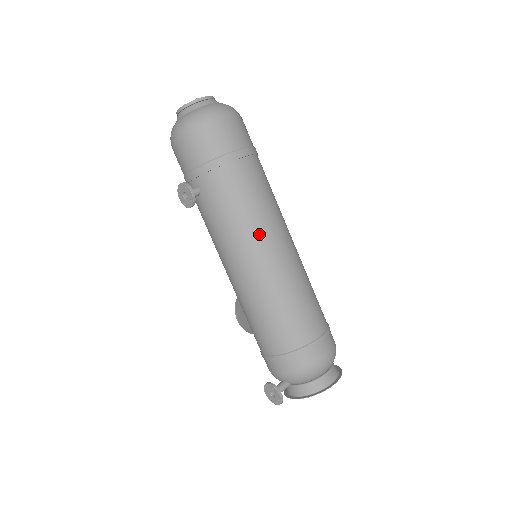
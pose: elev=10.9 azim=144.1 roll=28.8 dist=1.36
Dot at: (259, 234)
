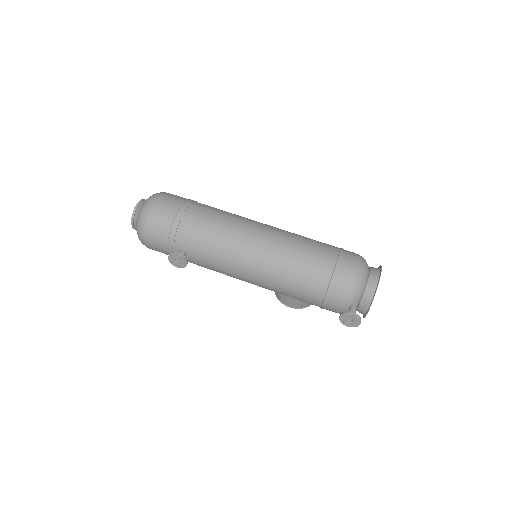
Dot at: (238, 237)
